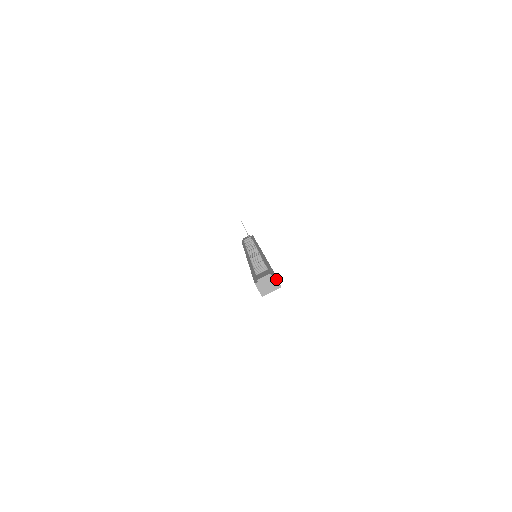
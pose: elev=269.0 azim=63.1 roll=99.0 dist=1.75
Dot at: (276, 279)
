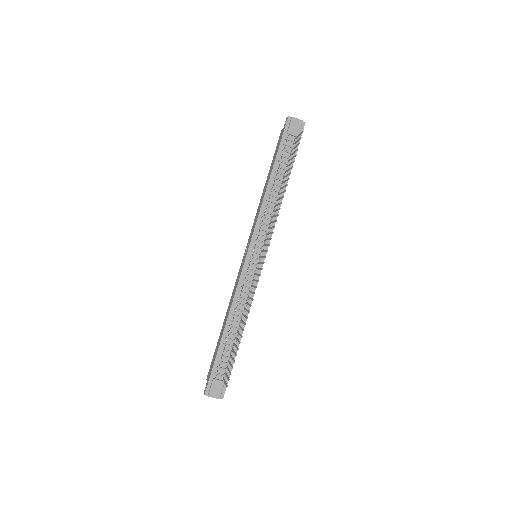
Dot at: (221, 398)
